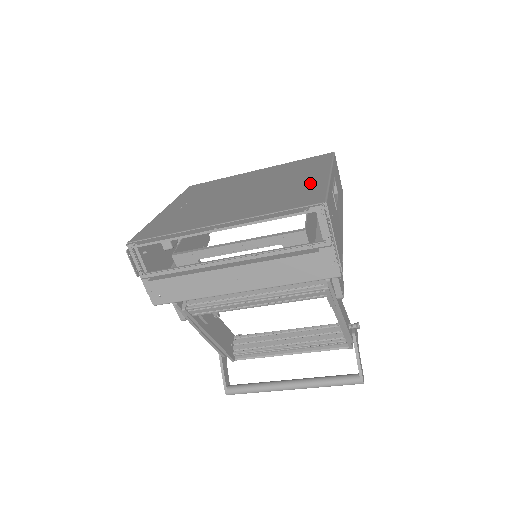
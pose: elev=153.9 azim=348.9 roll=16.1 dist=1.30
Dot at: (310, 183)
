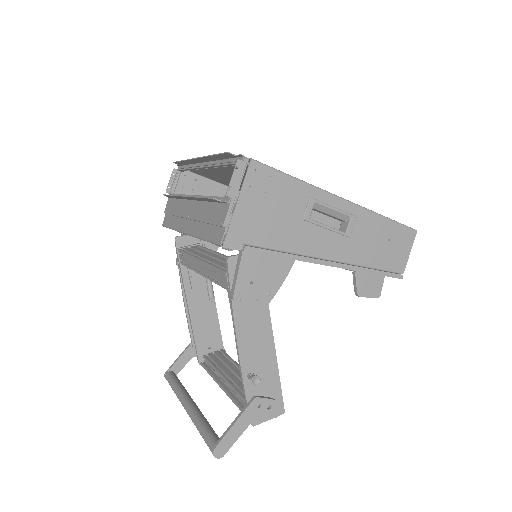
Dot at: occluded
